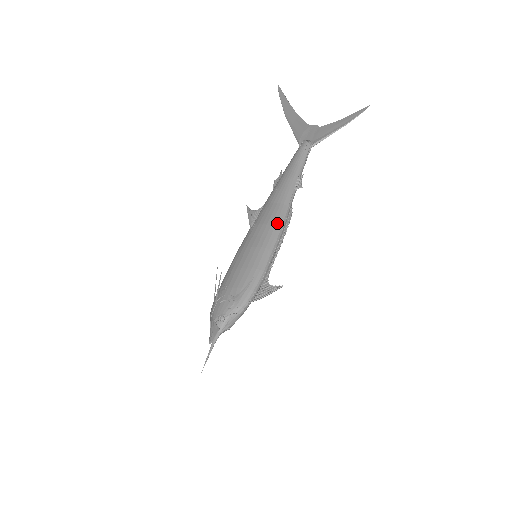
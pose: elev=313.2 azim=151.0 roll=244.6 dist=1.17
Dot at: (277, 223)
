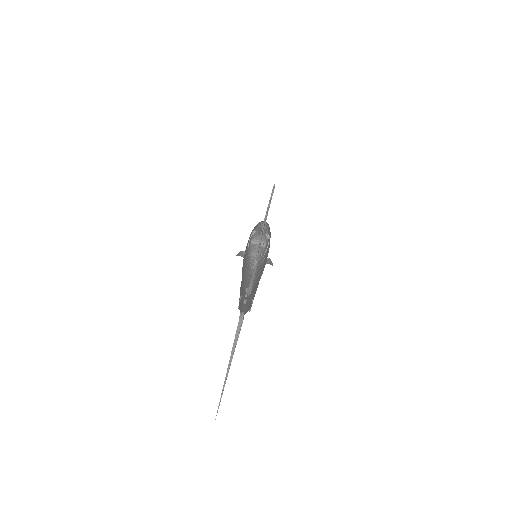
Dot at: occluded
